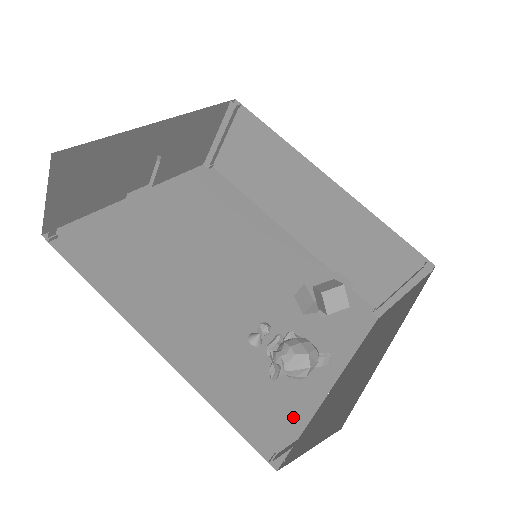
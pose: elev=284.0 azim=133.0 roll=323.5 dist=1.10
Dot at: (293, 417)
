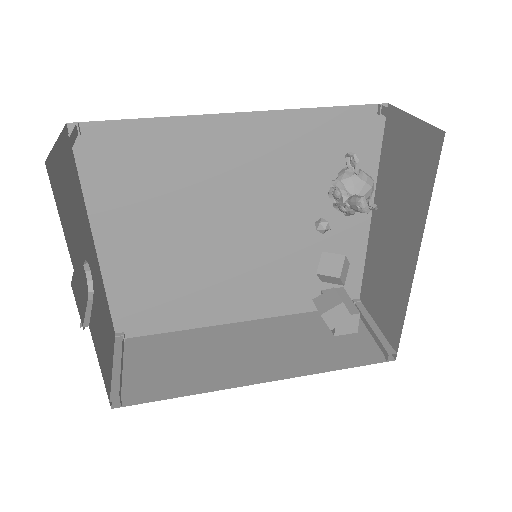
Dot at: occluded
